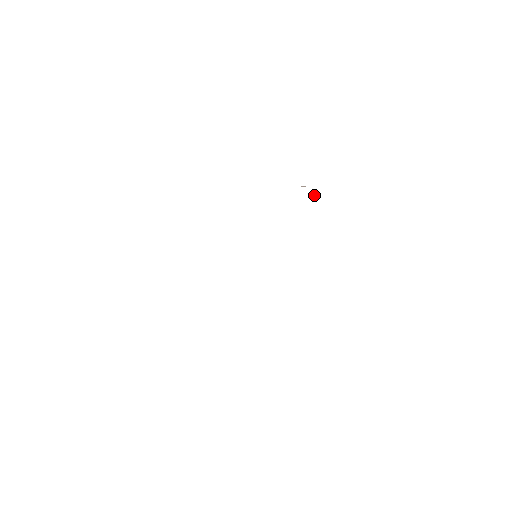
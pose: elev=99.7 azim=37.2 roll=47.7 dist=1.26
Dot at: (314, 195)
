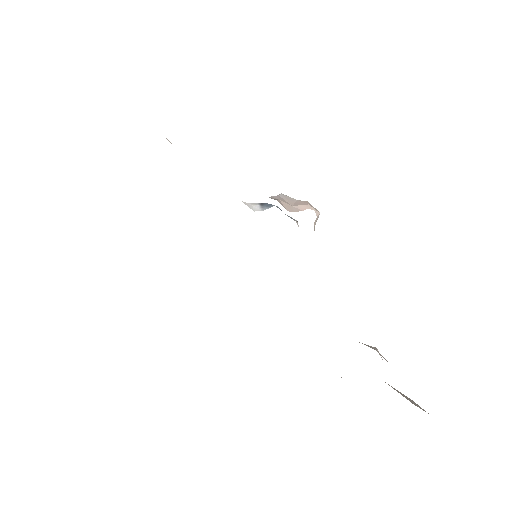
Dot at: occluded
